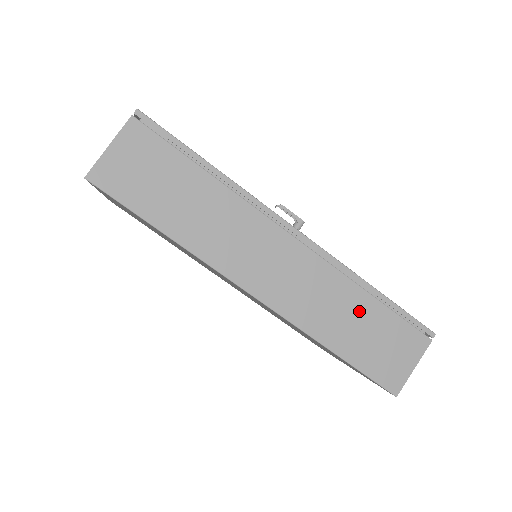
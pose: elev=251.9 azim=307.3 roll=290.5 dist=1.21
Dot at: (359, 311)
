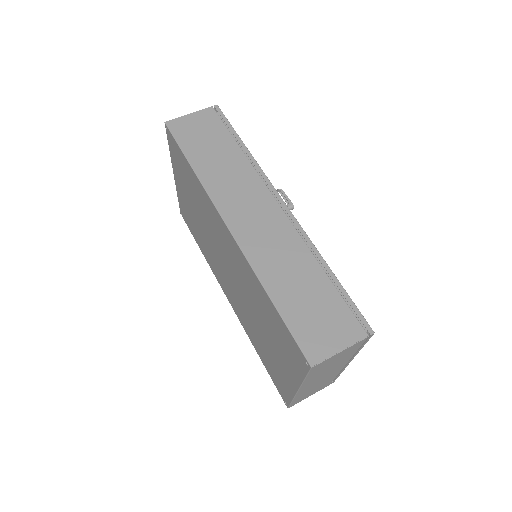
Dot at: (307, 277)
